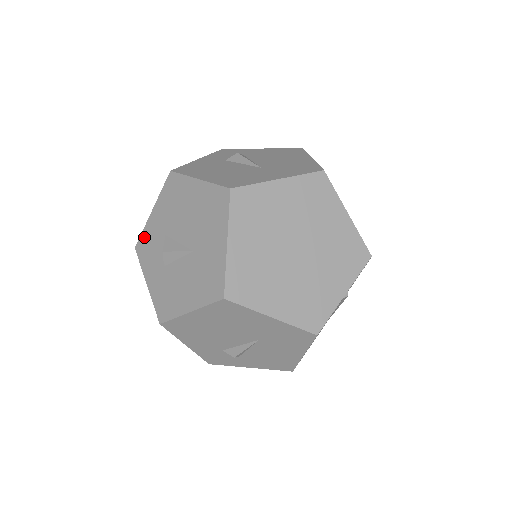
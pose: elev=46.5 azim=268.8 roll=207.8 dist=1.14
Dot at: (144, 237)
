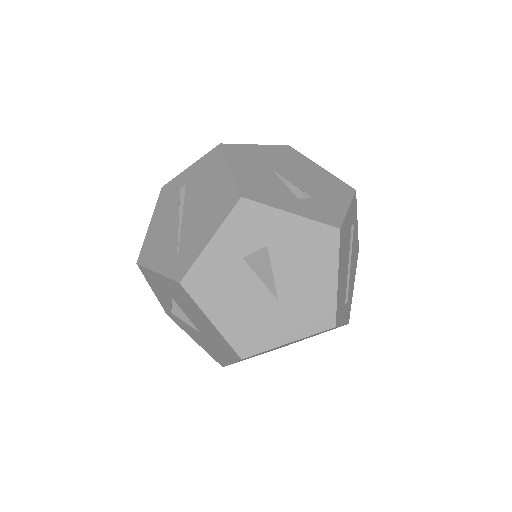
Dot at: (147, 272)
